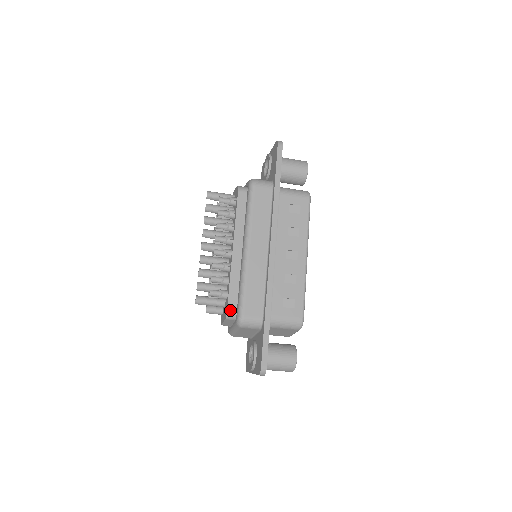
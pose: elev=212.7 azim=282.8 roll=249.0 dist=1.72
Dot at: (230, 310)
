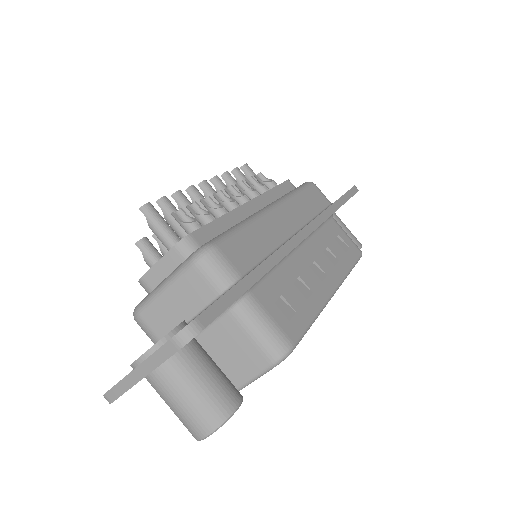
Dot at: (195, 237)
